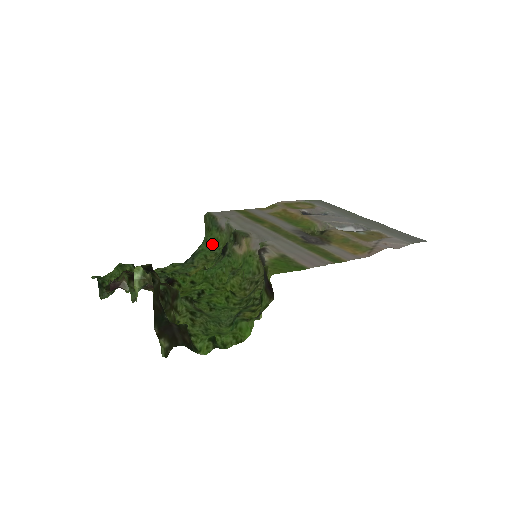
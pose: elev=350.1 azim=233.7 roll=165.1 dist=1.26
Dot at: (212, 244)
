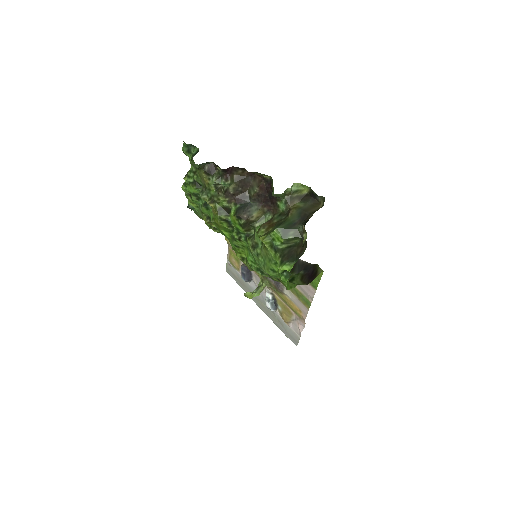
Dot at: occluded
